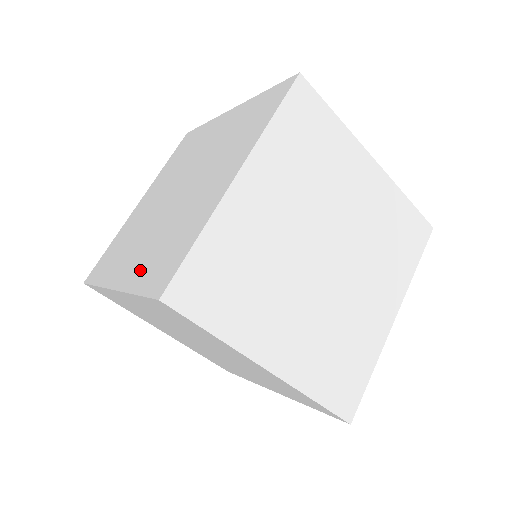
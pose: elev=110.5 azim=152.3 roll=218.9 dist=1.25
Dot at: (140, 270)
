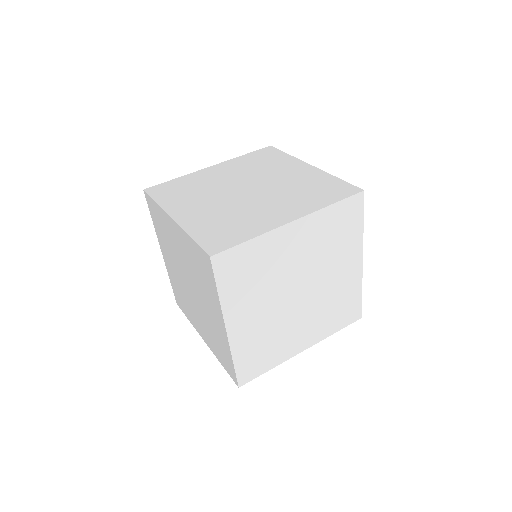
Dot at: (309, 203)
